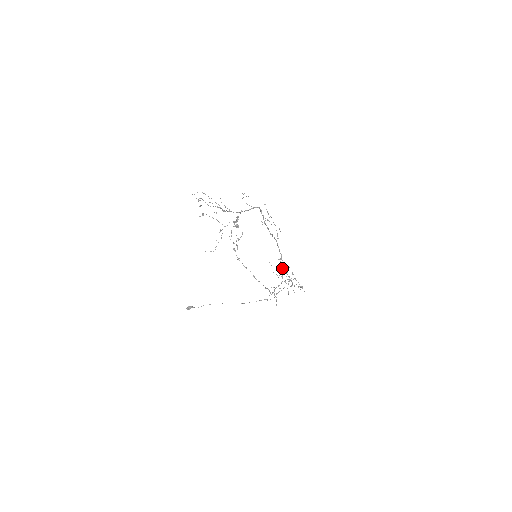
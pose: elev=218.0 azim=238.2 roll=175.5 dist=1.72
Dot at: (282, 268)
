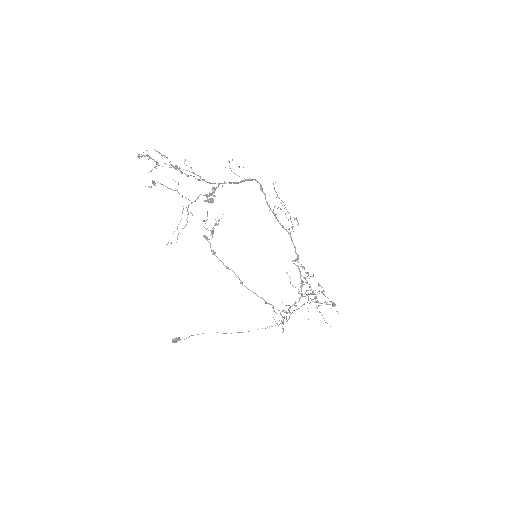
Dot at: occluded
